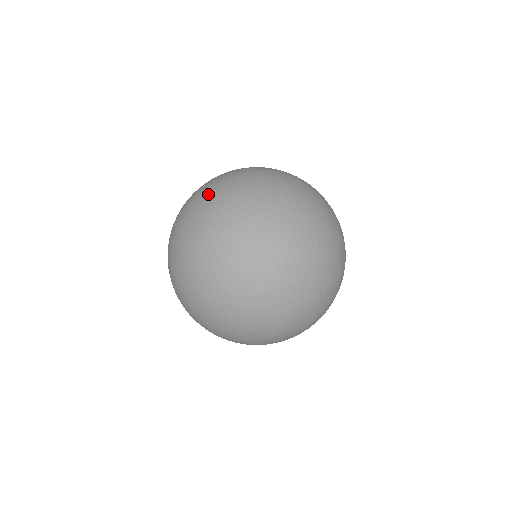
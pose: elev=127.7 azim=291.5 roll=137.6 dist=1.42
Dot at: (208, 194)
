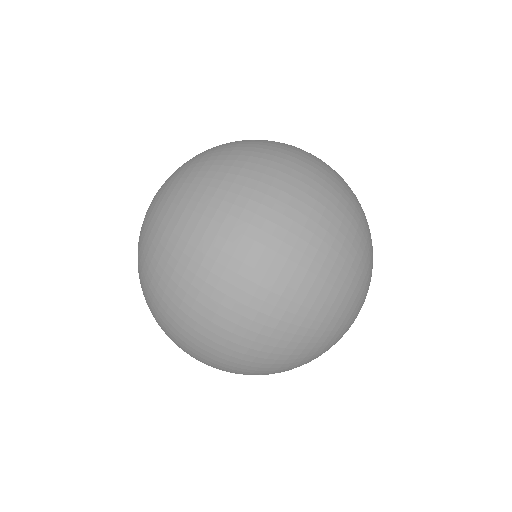
Dot at: (240, 168)
